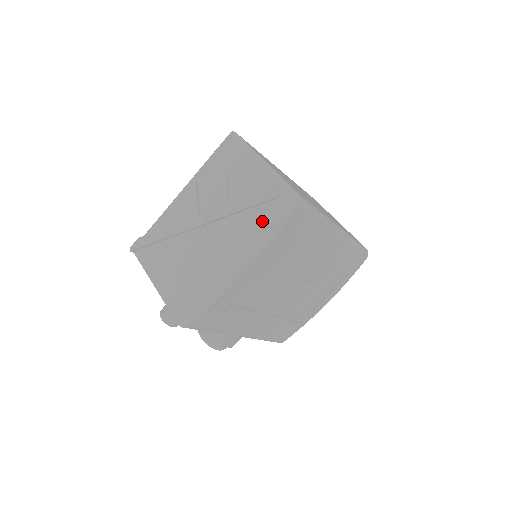
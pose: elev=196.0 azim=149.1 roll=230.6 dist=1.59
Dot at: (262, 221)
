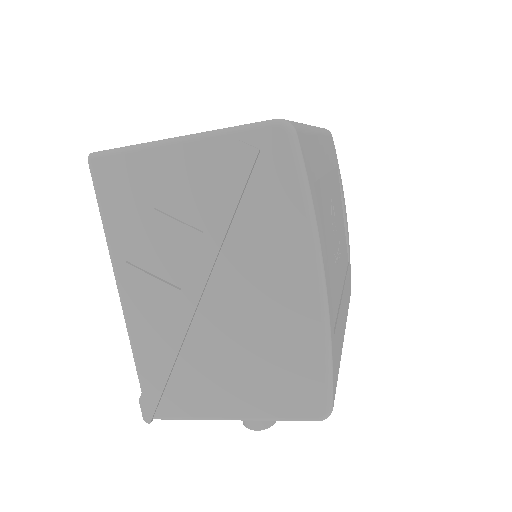
Dot at: (274, 201)
